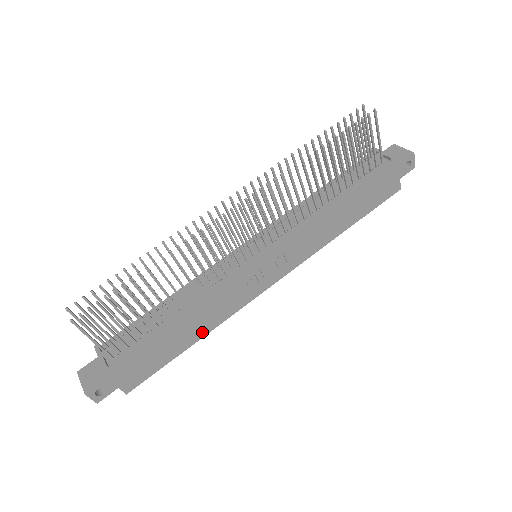
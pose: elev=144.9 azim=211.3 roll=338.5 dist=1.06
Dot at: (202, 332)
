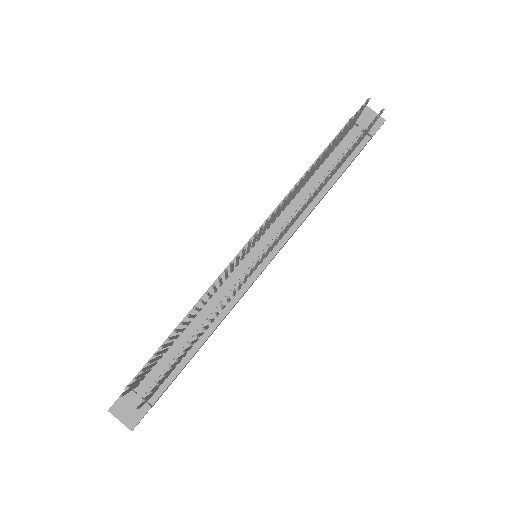
Dot at: (212, 333)
